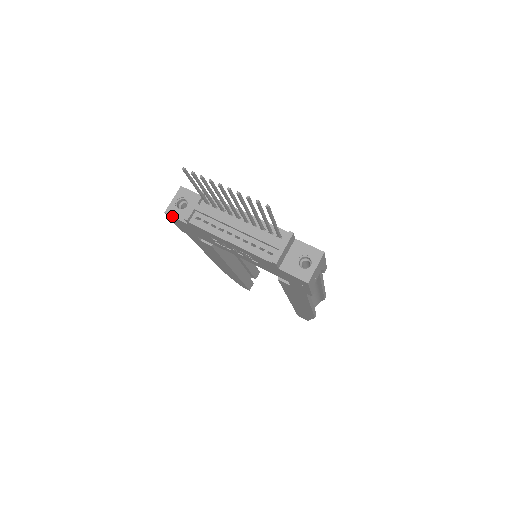
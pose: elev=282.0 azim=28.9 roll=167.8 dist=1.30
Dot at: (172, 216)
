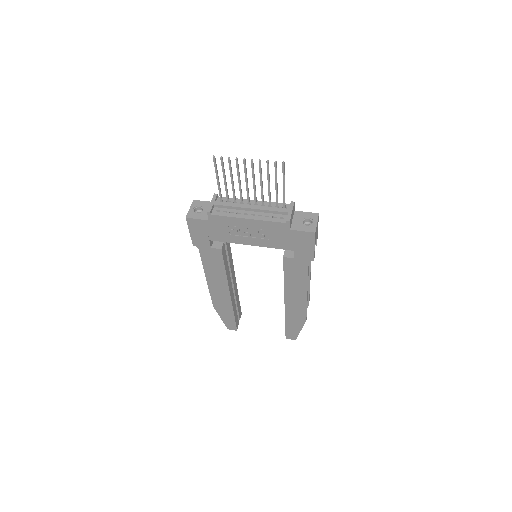
Dot at: (193, 218)
